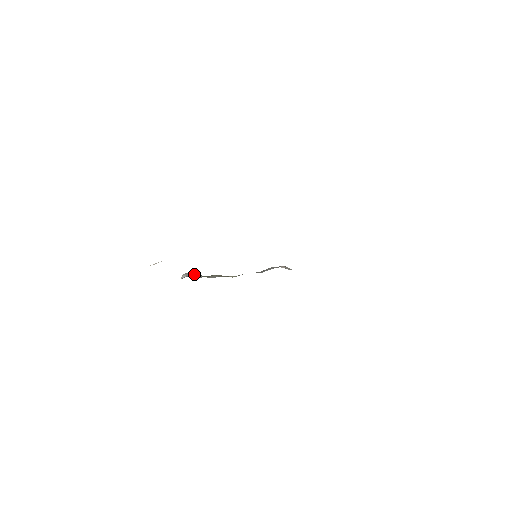
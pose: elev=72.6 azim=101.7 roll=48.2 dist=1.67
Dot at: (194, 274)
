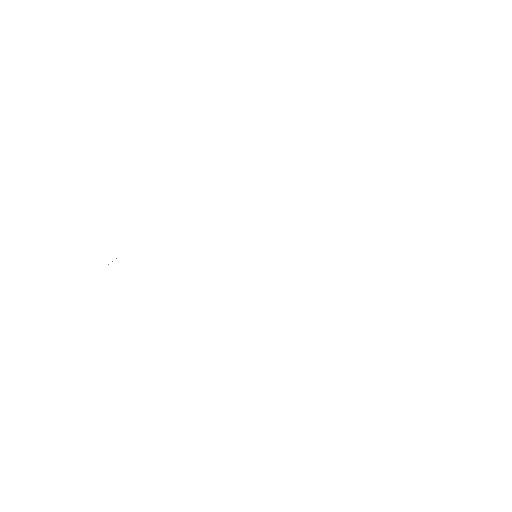
Dot at: occluded
